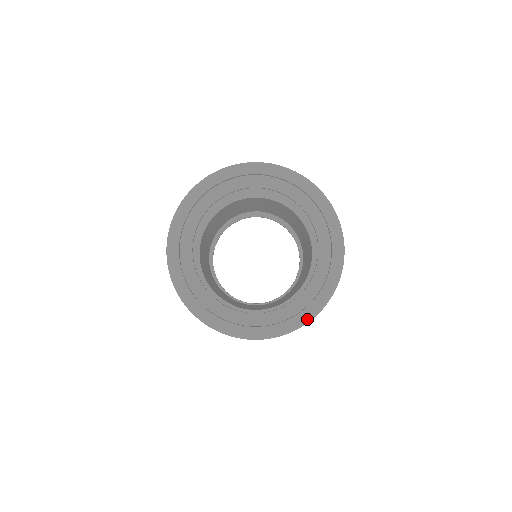
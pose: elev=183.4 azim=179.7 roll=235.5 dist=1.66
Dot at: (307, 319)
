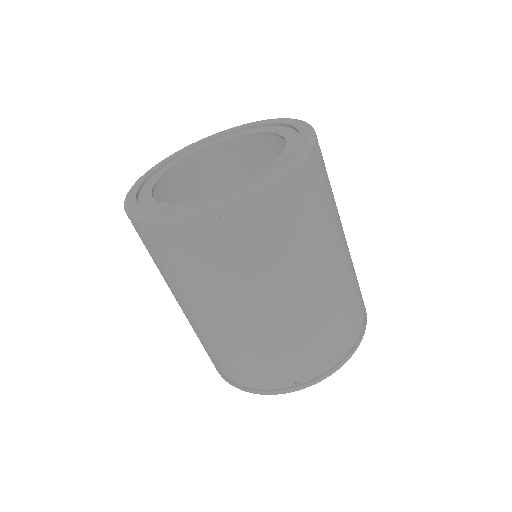
Dot at: (221, 201)
